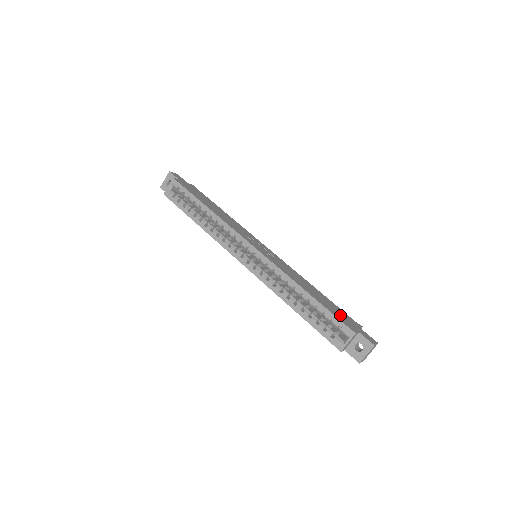
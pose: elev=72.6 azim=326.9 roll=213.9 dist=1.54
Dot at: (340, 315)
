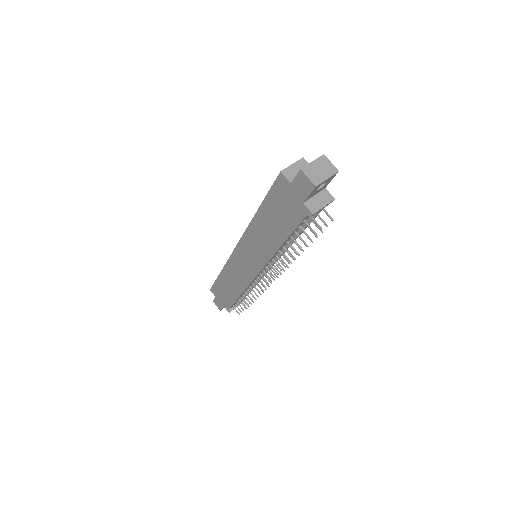
Dot at: occluded
